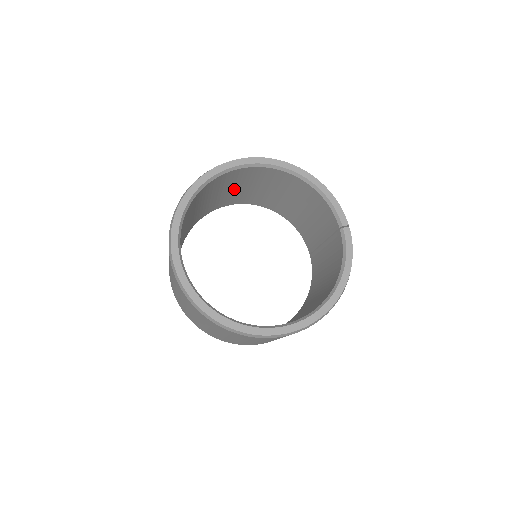
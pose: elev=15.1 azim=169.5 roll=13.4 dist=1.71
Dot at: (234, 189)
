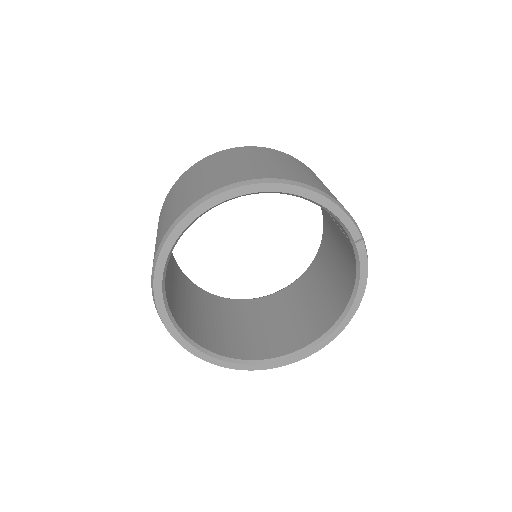
Dot at: occluded
